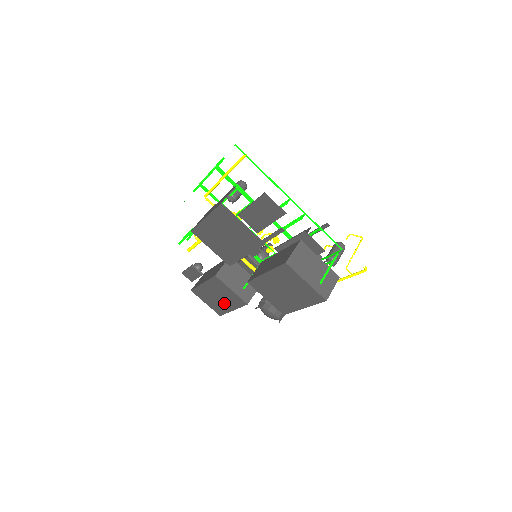
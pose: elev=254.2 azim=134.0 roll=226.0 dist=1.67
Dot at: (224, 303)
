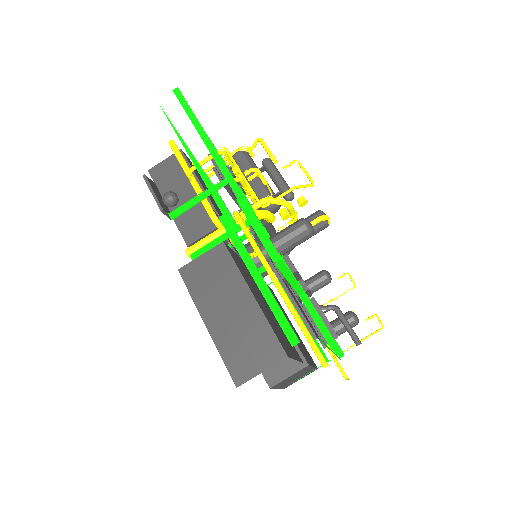
Dot at: occluded
